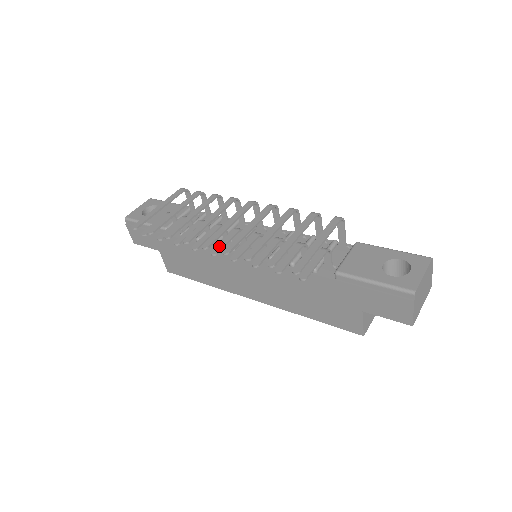
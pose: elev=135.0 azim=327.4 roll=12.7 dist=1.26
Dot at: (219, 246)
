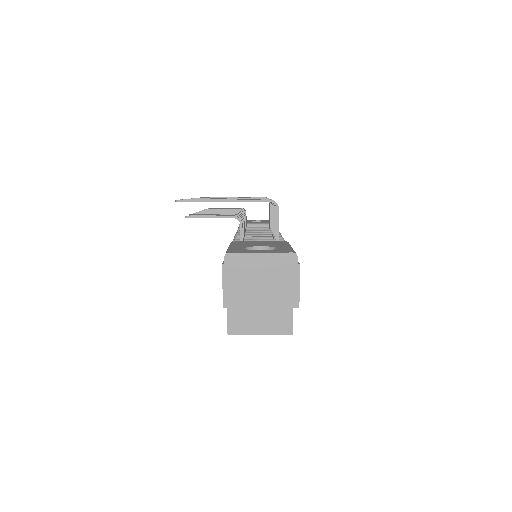
Dot at: (211, 211)
